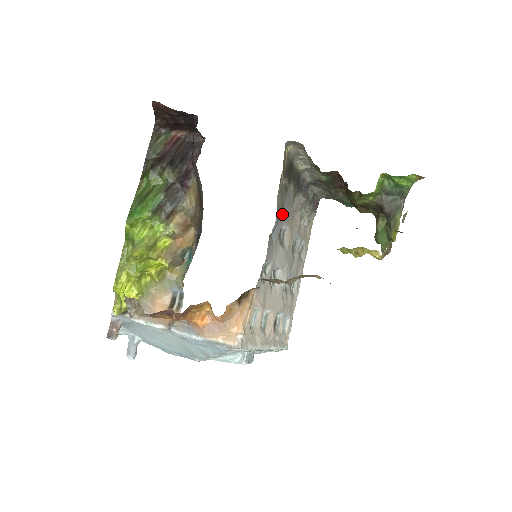
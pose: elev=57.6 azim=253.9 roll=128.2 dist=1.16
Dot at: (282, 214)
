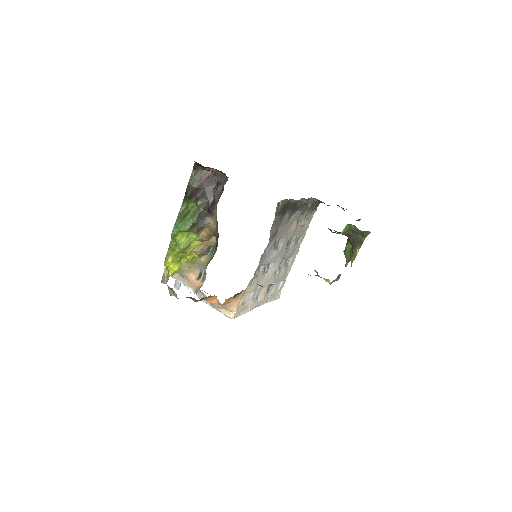
Dot at: (276, 234)
